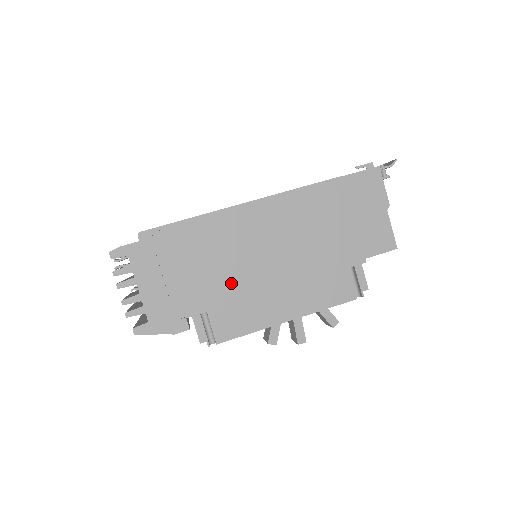
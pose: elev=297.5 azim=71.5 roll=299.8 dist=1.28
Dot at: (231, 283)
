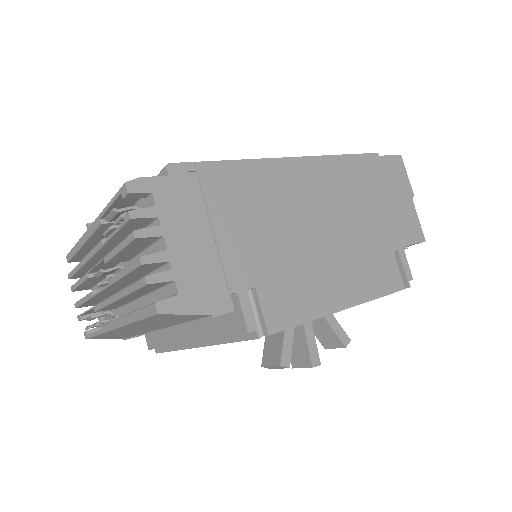
Dot at: (282, 252)
